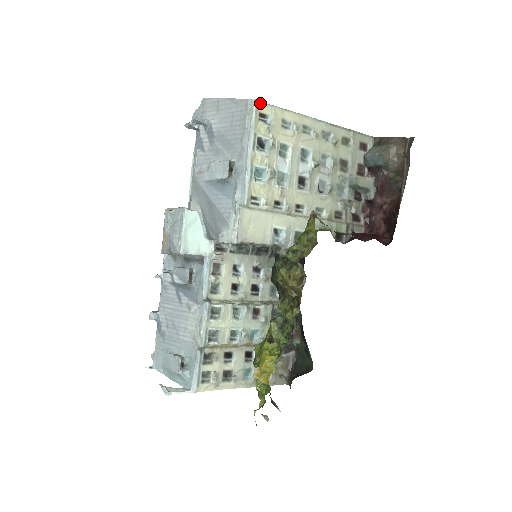
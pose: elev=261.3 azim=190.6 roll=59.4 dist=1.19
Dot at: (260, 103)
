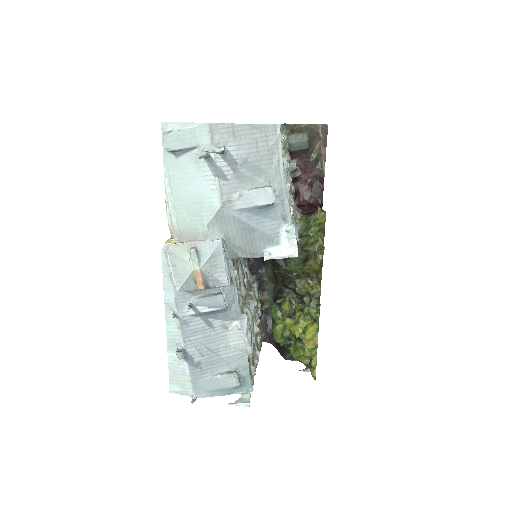
Dot at: (278, 126)
